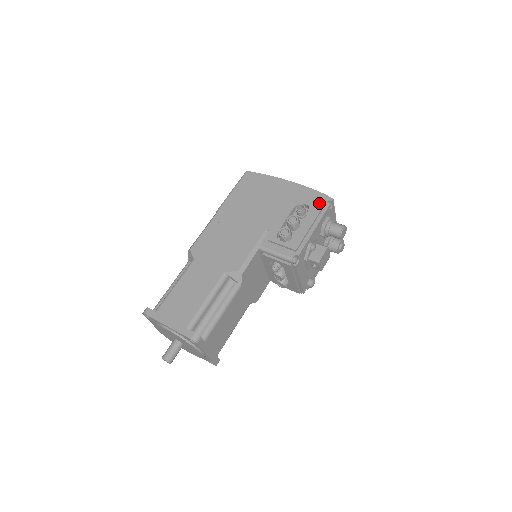
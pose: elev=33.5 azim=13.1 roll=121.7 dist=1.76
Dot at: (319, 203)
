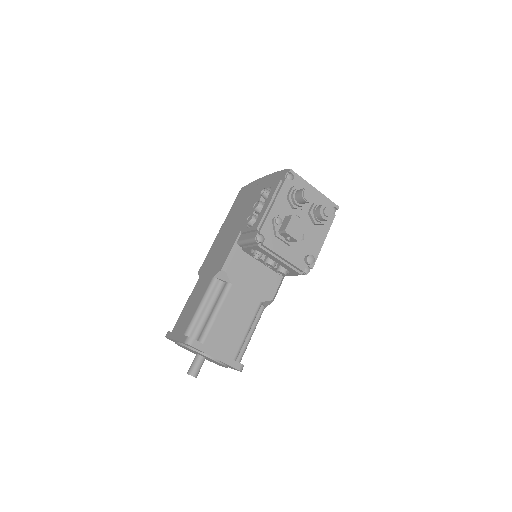
Dot at: (280, 179)
